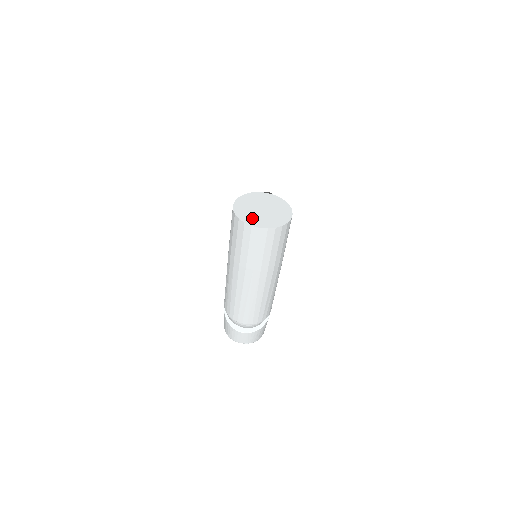
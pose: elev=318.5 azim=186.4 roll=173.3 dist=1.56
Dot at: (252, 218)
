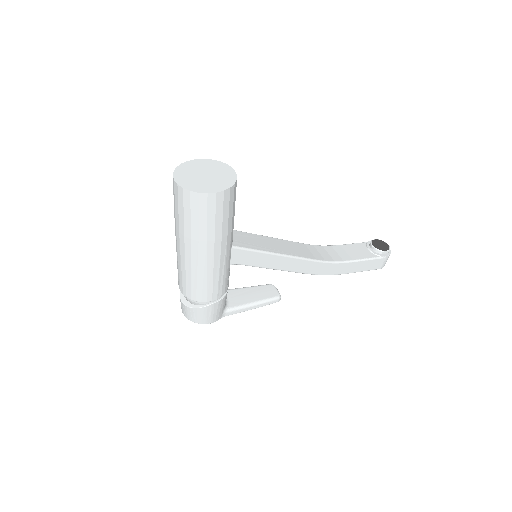
Dot at: (185, 173)
